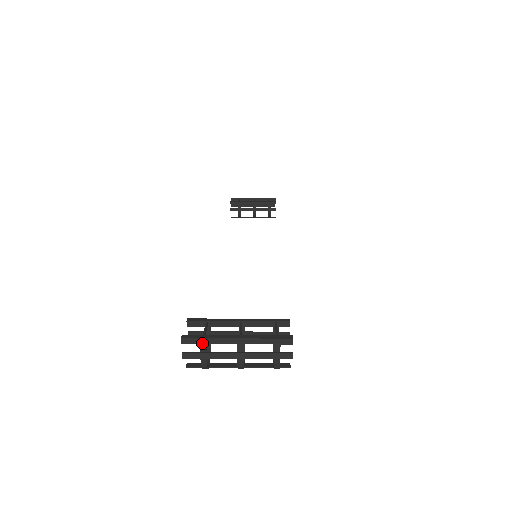
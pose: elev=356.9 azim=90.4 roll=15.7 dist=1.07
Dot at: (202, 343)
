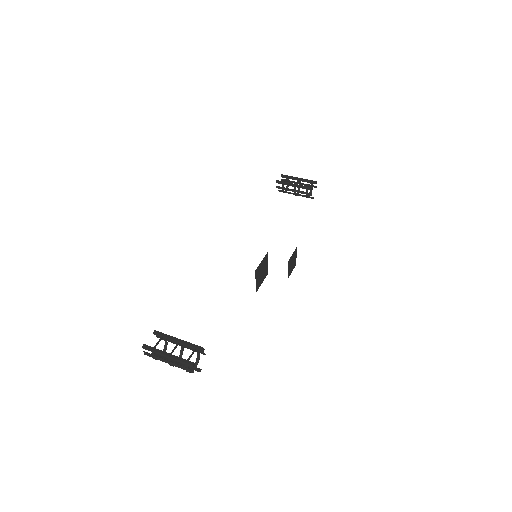
Dot at: (152, 351)
